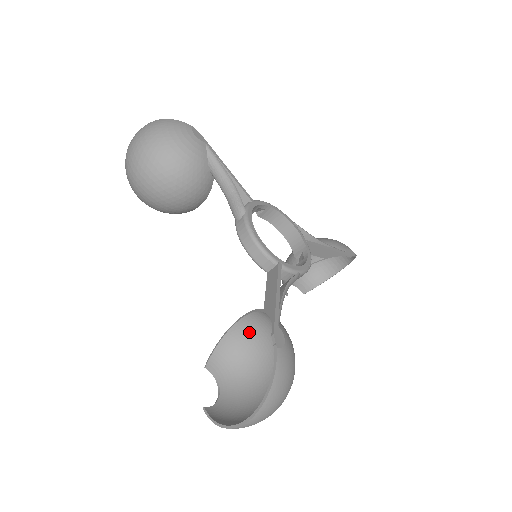
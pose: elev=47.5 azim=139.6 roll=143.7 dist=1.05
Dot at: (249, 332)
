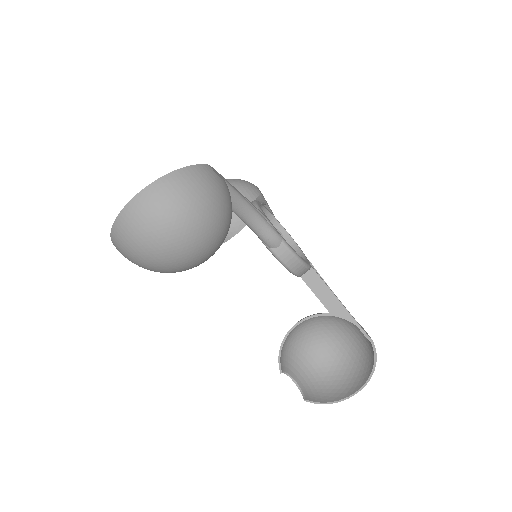
Dot at: occluded
